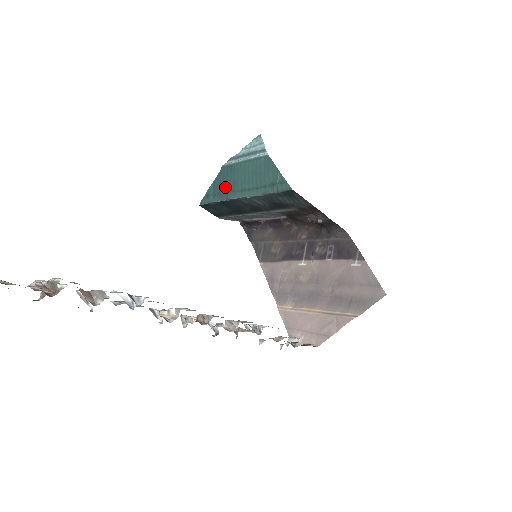
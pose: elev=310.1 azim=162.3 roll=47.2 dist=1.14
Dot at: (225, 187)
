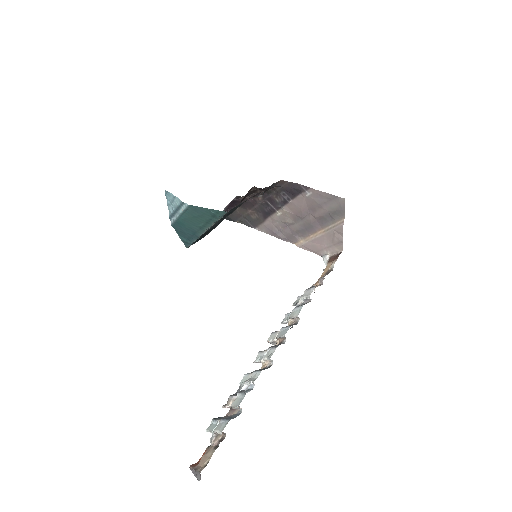
Dot at: (189, 233)
